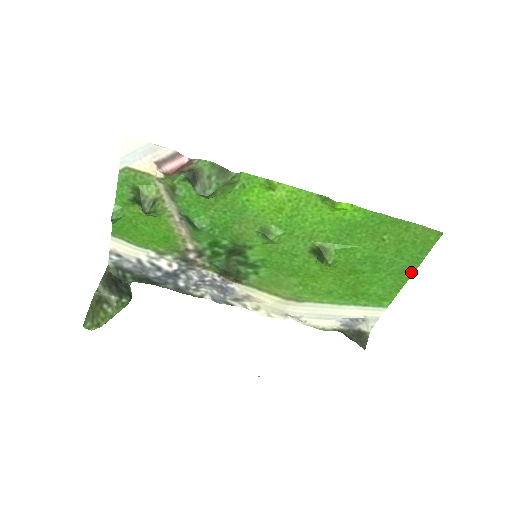
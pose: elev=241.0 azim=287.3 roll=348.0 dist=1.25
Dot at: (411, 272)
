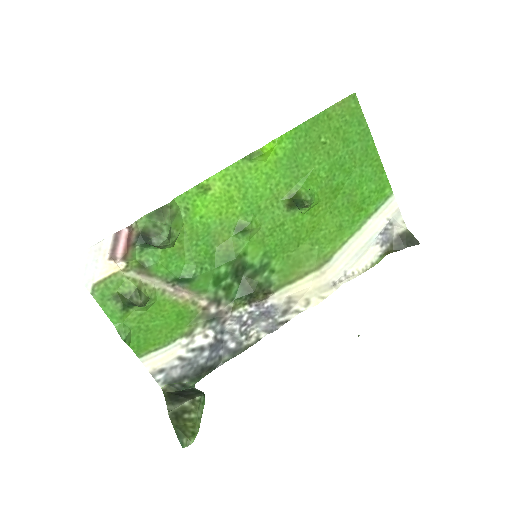
Dot at: (373, 146)
